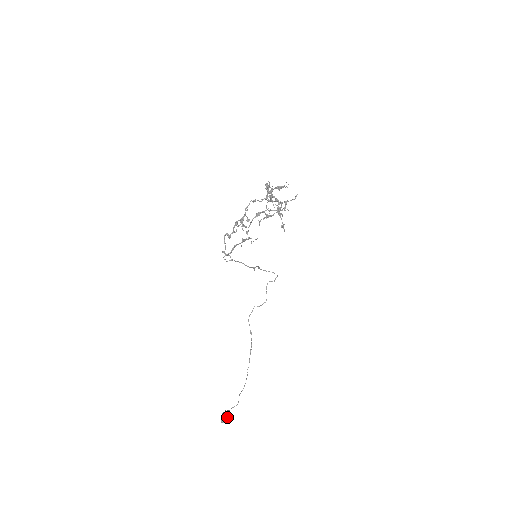
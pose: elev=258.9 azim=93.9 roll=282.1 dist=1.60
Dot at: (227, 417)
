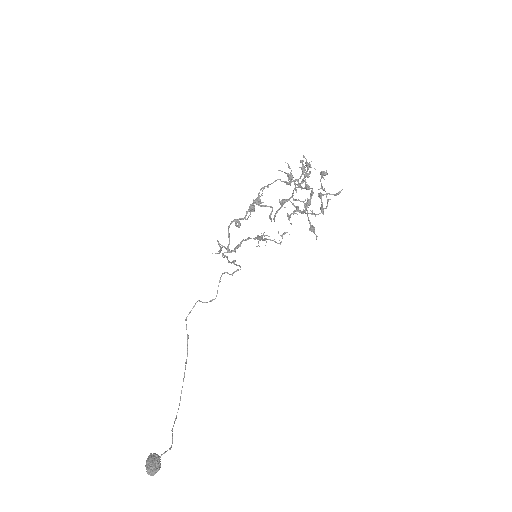
Dot at: (158, 467)
